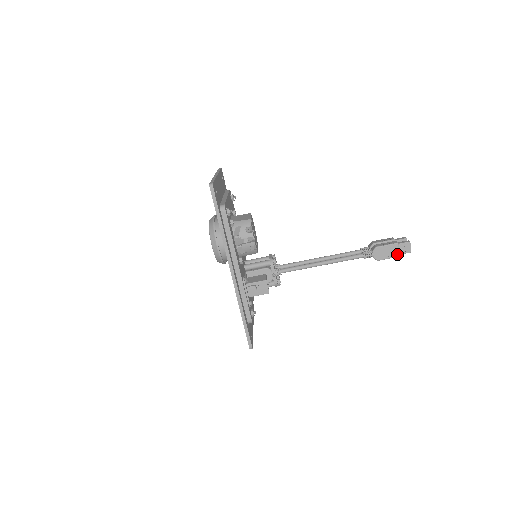
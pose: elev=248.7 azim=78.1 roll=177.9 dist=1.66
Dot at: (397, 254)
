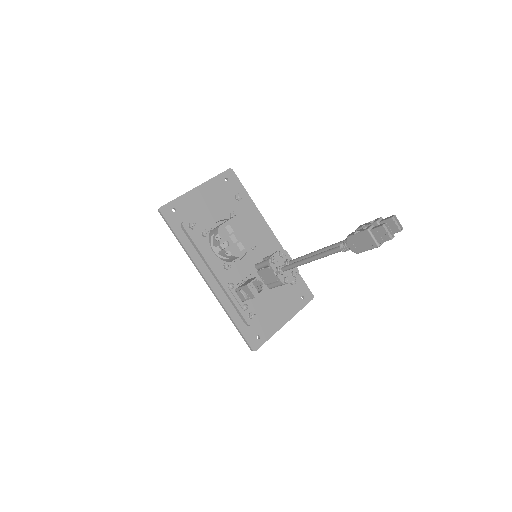
Dot at: (374, 244)
